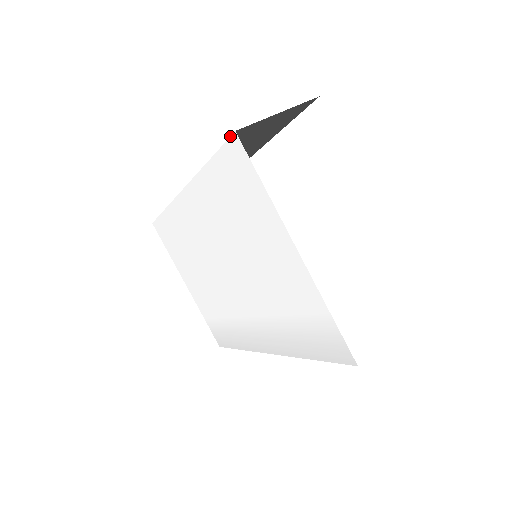
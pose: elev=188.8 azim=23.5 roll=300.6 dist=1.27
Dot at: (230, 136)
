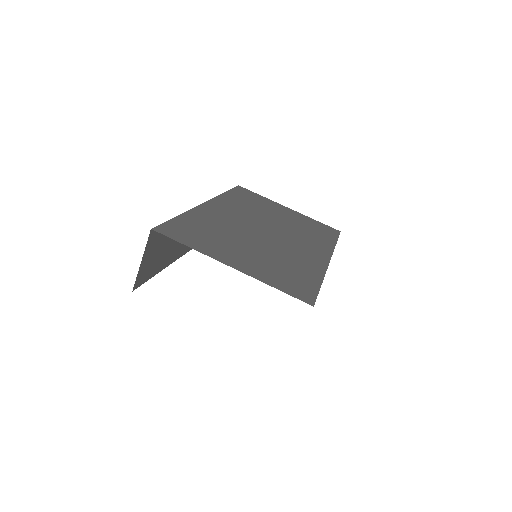
Dot at: occluded
